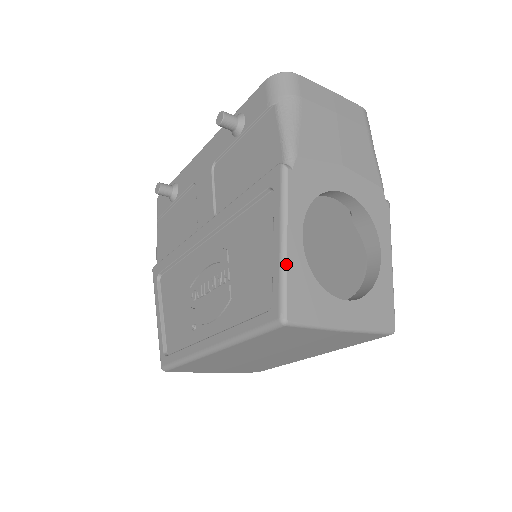
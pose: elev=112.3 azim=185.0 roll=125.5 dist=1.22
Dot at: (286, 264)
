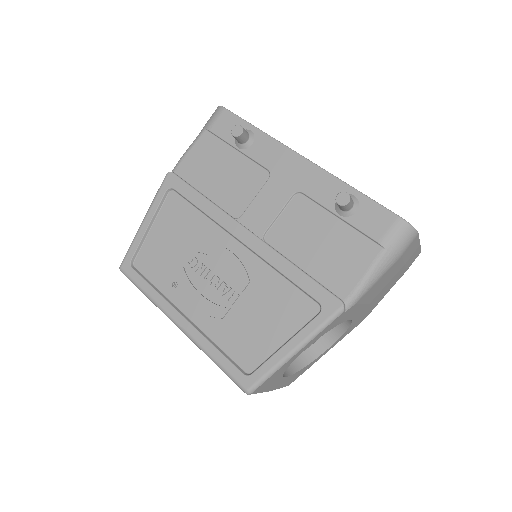
Dot at: (282, 366)
